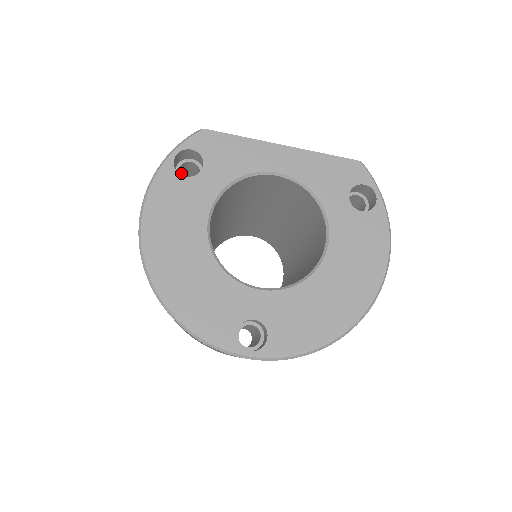
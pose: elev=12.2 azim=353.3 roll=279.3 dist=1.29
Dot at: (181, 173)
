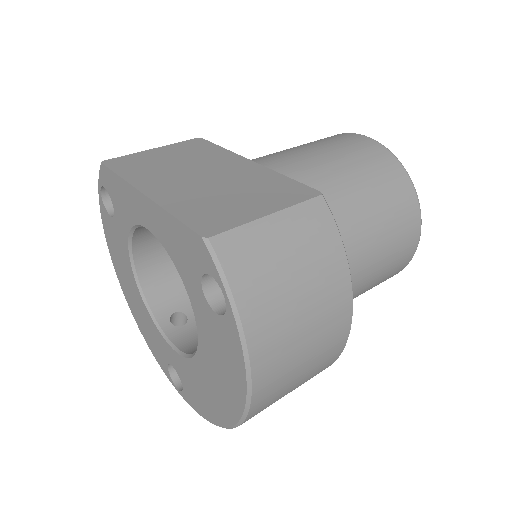
Dot at: occluded
